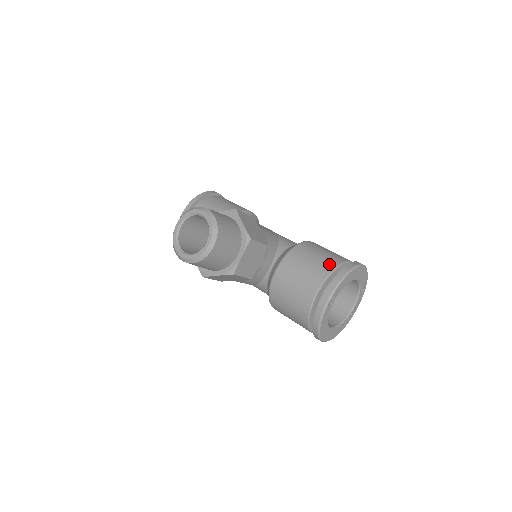
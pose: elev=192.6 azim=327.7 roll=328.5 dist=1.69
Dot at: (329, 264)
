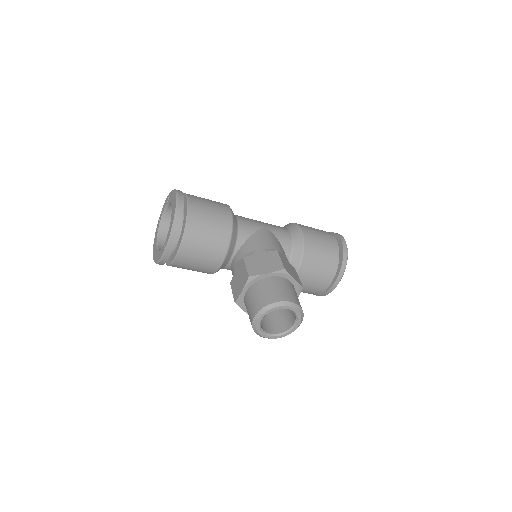
Dot at: (334, 259)
